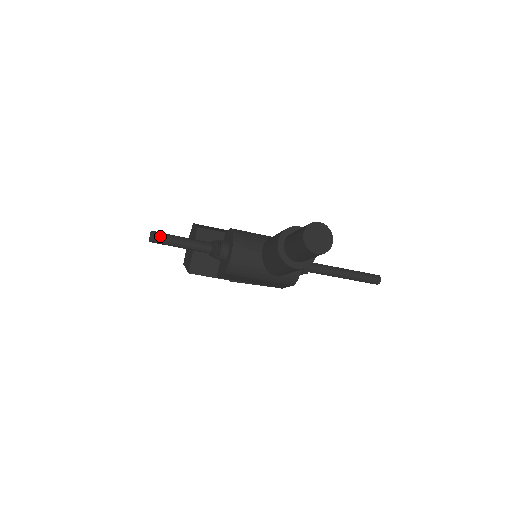
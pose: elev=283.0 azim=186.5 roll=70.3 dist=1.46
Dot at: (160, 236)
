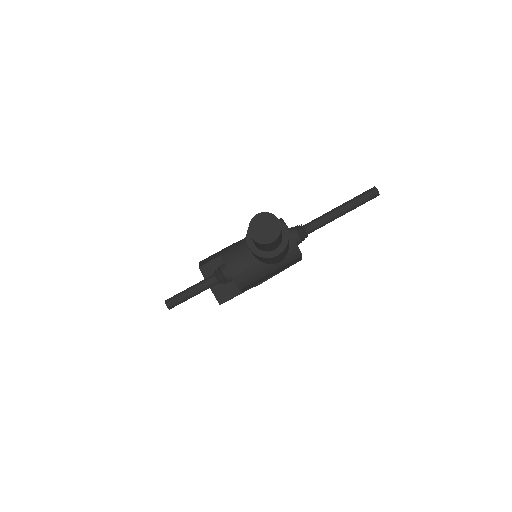
Dot at: (173, 300)
